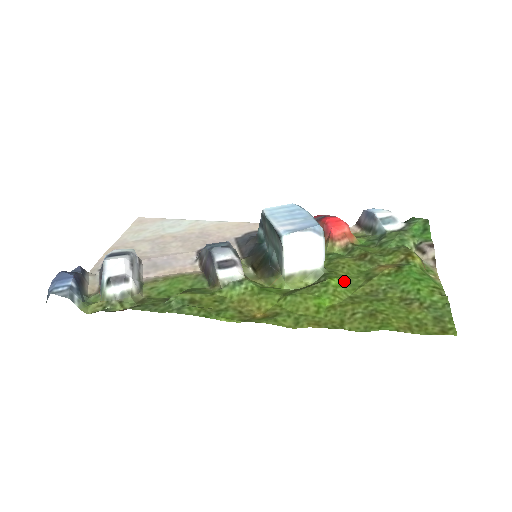
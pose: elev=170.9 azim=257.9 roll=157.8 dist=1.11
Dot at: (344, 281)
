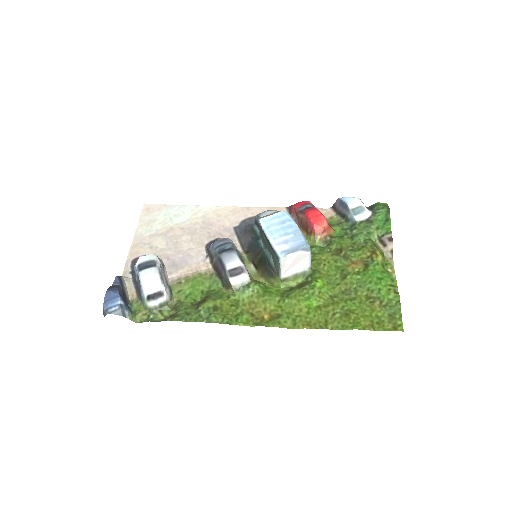
Dot at: (326, 281)
